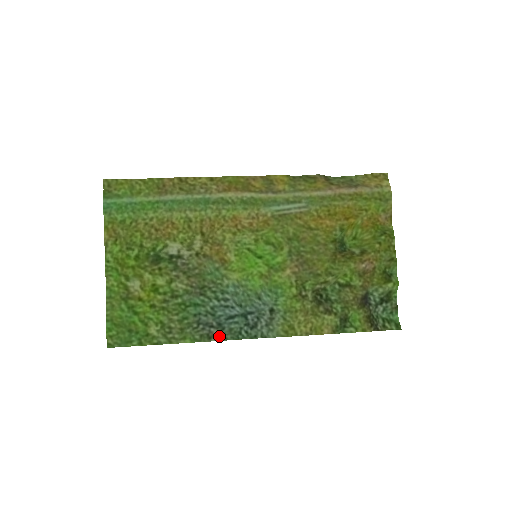
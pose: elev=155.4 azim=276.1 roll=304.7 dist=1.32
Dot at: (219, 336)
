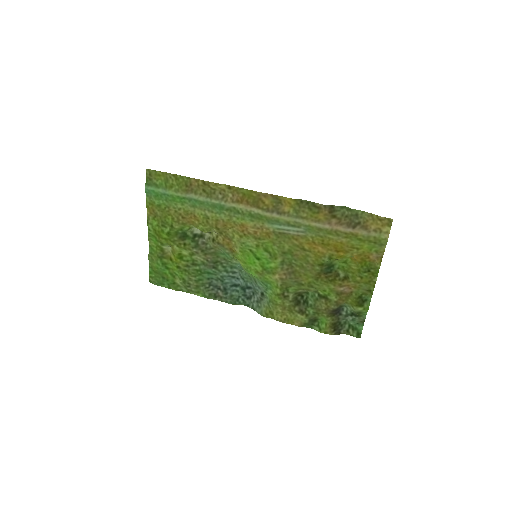
Dot at: (222, 298)
